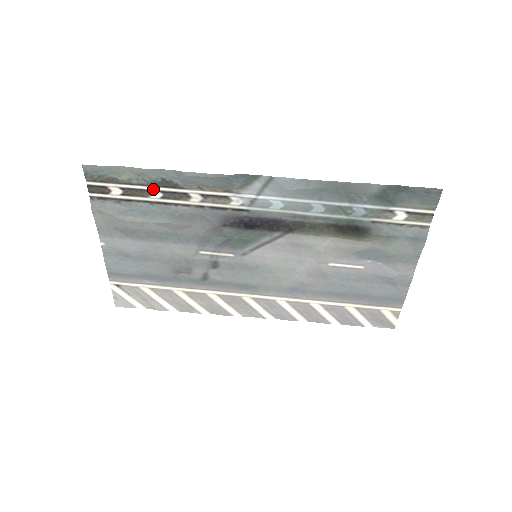
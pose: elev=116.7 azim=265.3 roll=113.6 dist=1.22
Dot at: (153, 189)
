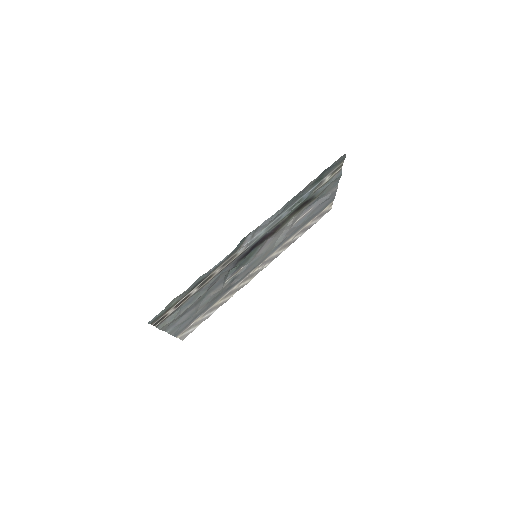
Dot at: (192, 291)
